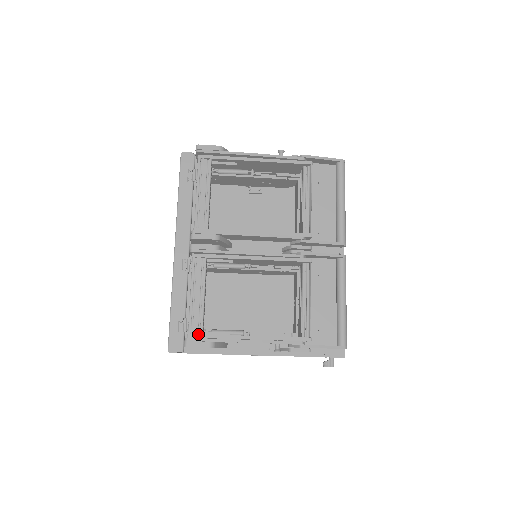
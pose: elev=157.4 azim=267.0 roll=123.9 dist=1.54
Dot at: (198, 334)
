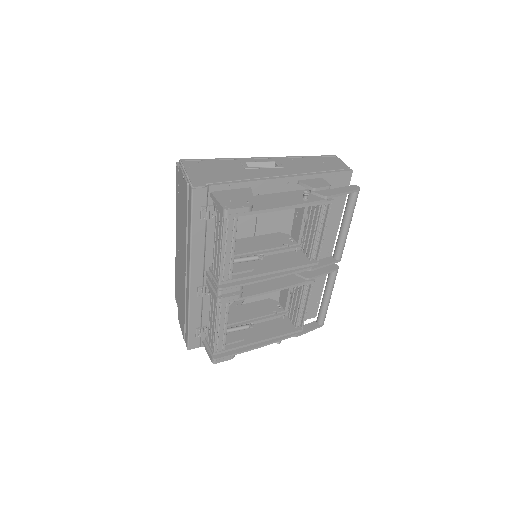
Dot at: (222, 351)
